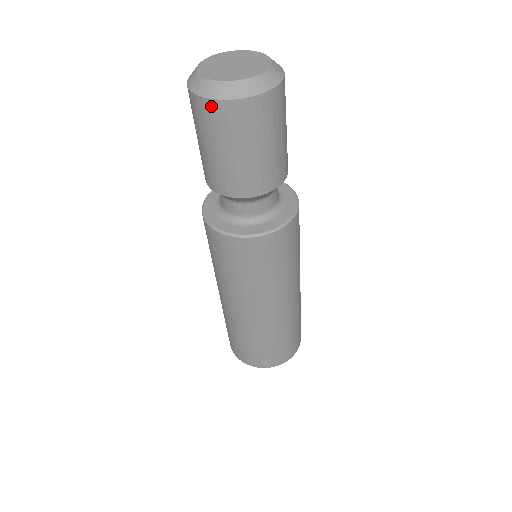
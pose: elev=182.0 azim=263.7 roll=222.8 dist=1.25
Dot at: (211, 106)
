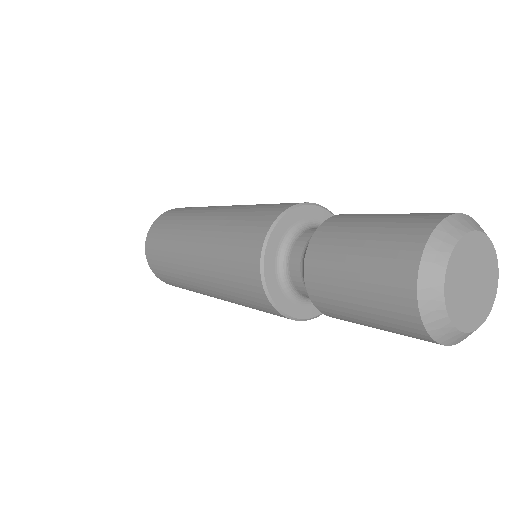
Dot at: occluded
